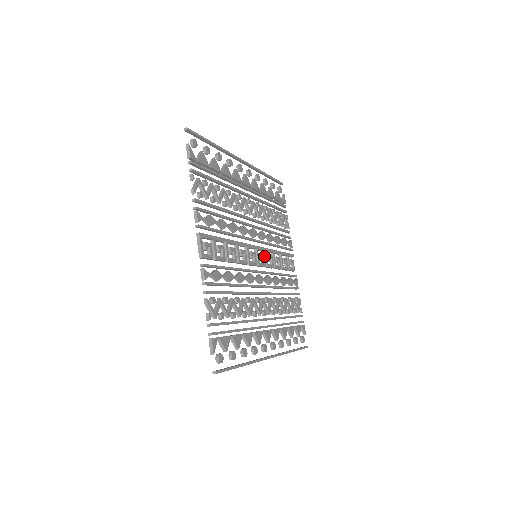
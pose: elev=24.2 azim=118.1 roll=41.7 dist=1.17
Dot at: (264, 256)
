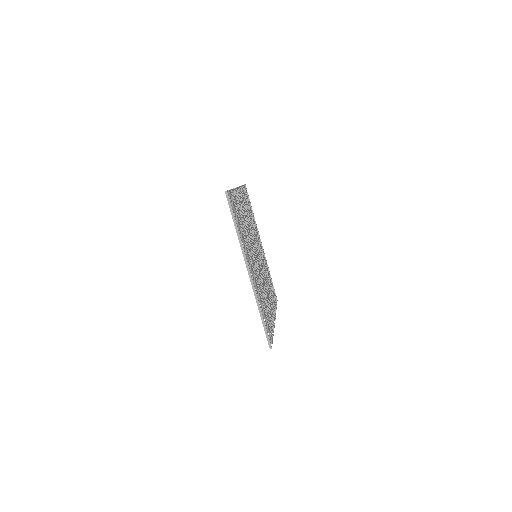
Dot at: (260, 267)
